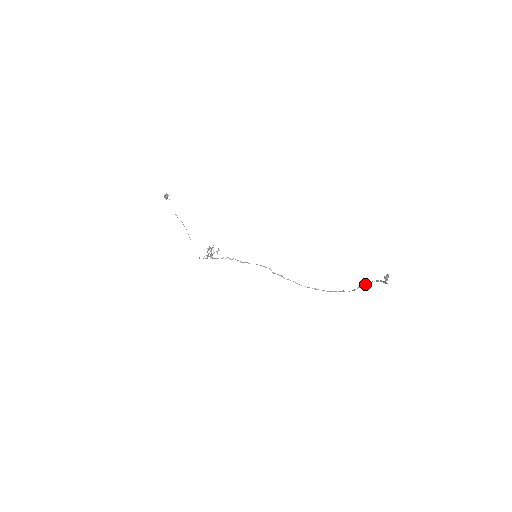
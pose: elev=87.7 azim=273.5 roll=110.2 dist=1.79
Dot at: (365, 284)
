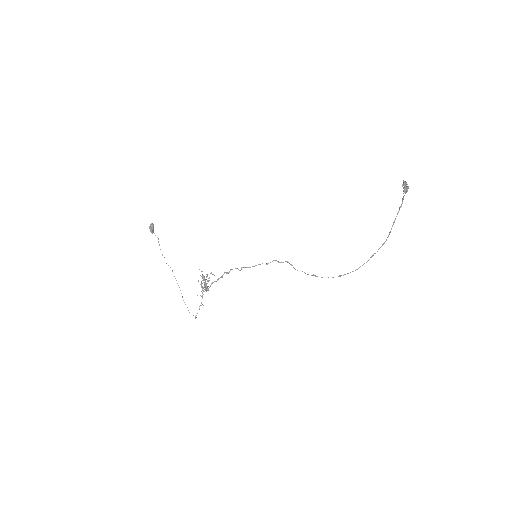
Dot at: occluded
